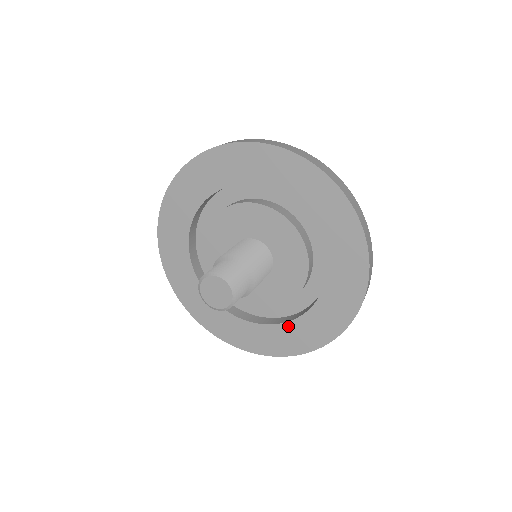
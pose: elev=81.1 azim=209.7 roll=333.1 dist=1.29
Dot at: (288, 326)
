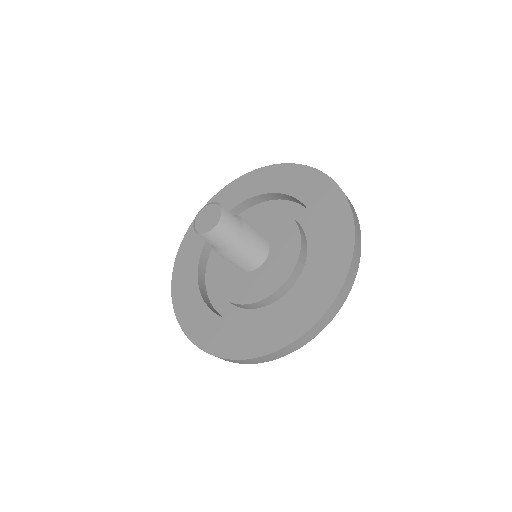
Dot at: (235, 325)
